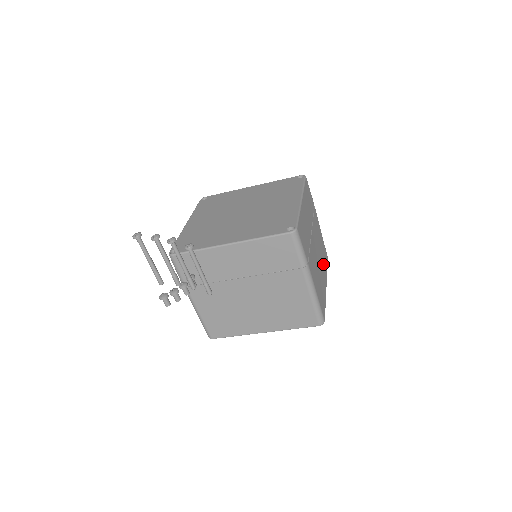
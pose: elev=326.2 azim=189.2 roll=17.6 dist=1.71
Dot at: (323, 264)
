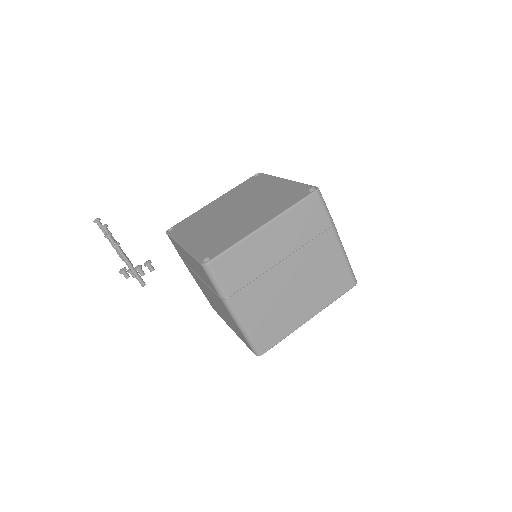
Dot at: (317, 294)
